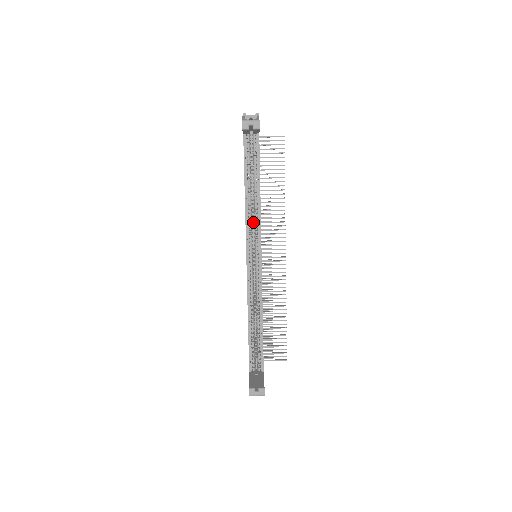
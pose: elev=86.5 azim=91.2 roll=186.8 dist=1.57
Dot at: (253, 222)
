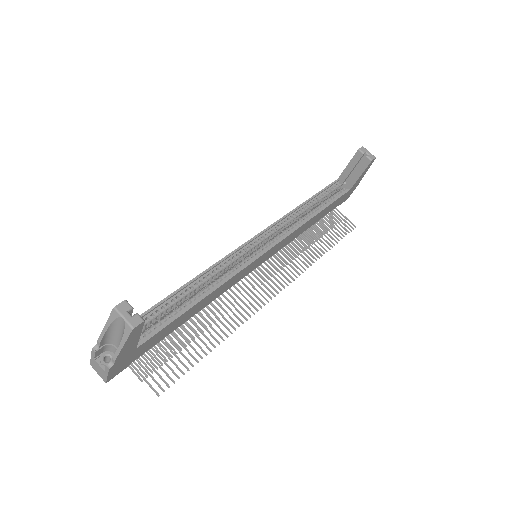
Dot at: occluded
